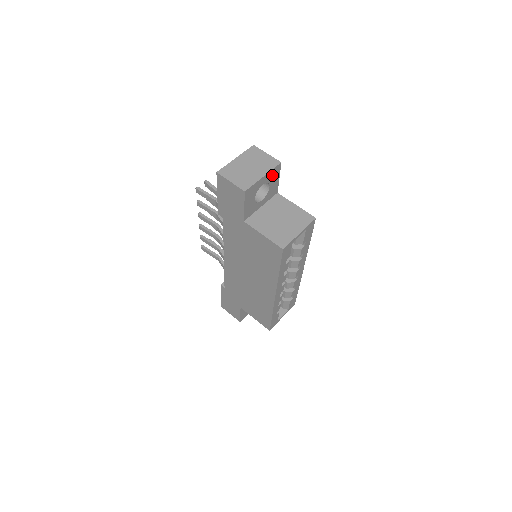
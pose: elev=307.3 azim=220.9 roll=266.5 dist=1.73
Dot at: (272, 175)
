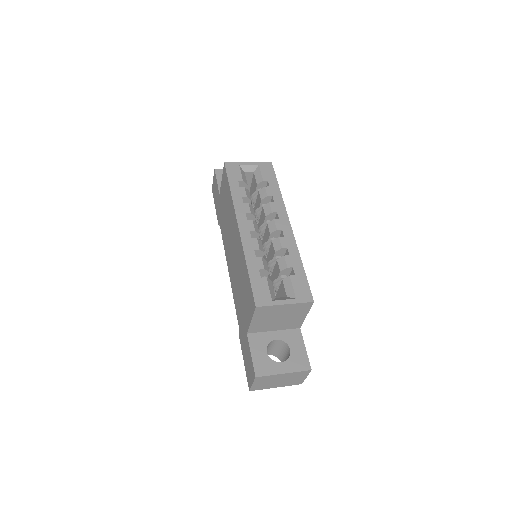
Dot at: occluded
